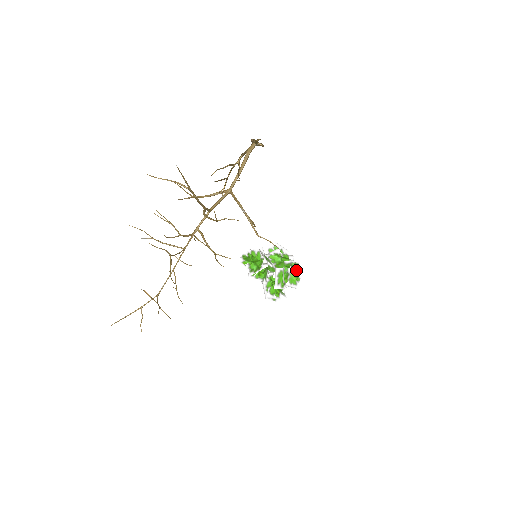
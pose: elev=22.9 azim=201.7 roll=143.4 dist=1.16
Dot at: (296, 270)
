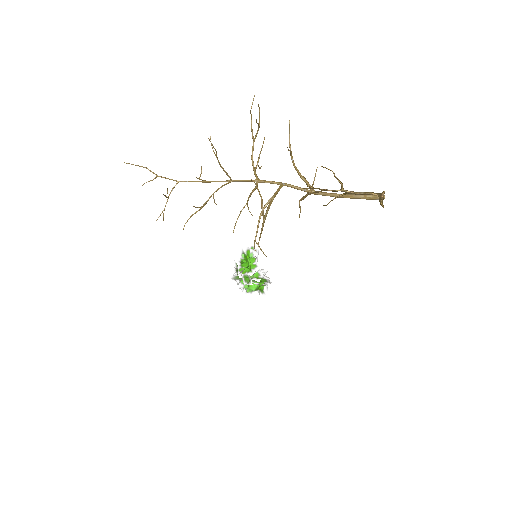
Dot at: occluded
